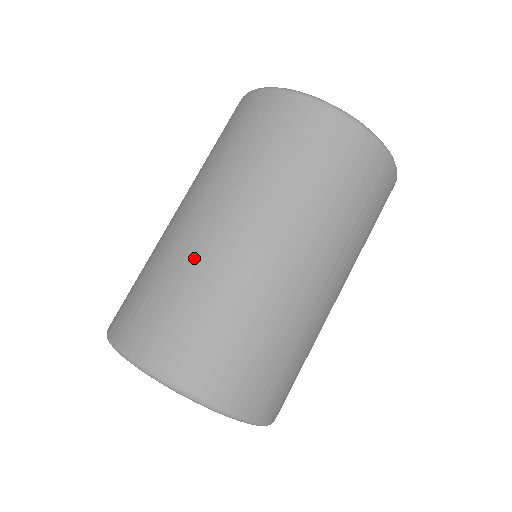
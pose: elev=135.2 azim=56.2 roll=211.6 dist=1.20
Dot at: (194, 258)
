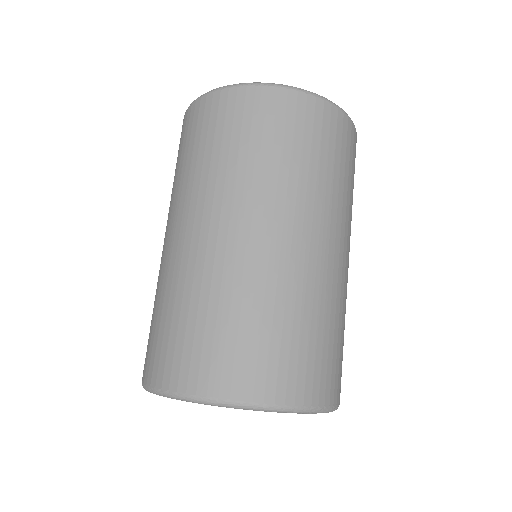
Dot at: (223, 274)
